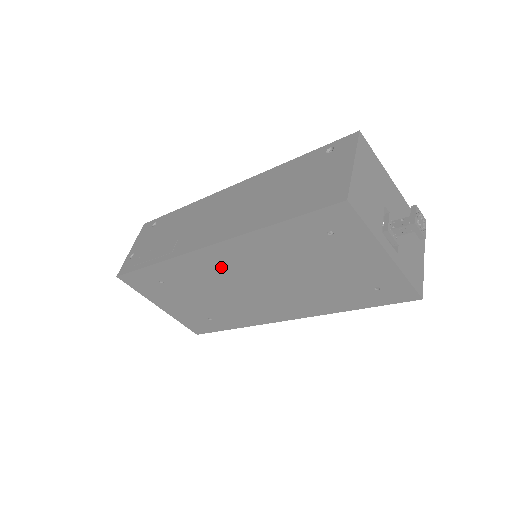
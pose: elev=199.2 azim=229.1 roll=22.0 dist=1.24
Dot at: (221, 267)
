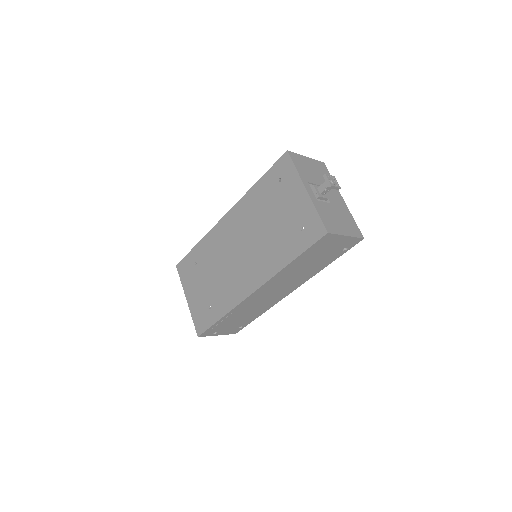
Dot at: (228, 234)
